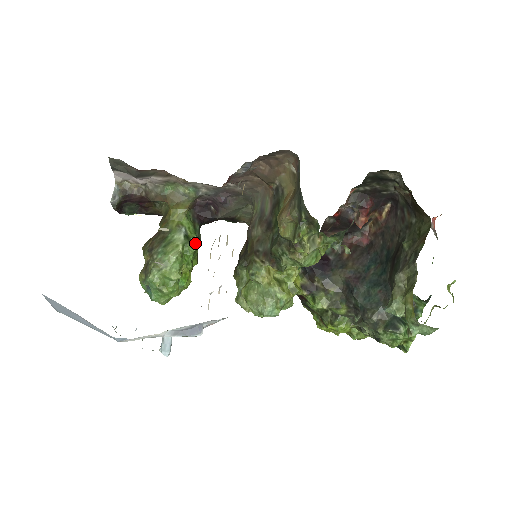
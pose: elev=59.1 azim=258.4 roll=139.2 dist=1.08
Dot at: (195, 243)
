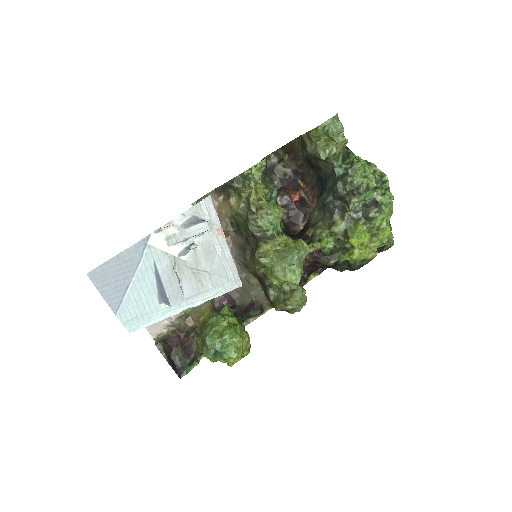
Dot at: (225, 306)
